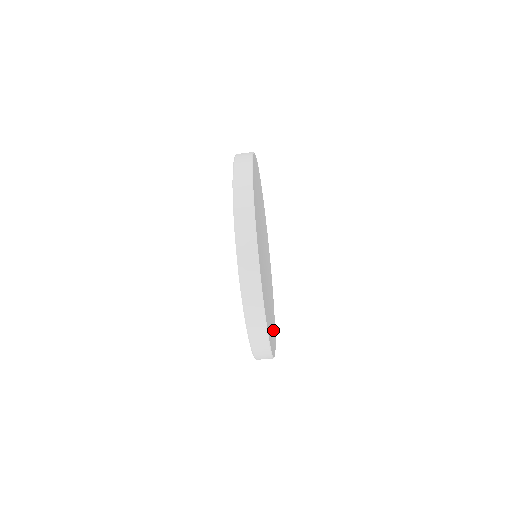
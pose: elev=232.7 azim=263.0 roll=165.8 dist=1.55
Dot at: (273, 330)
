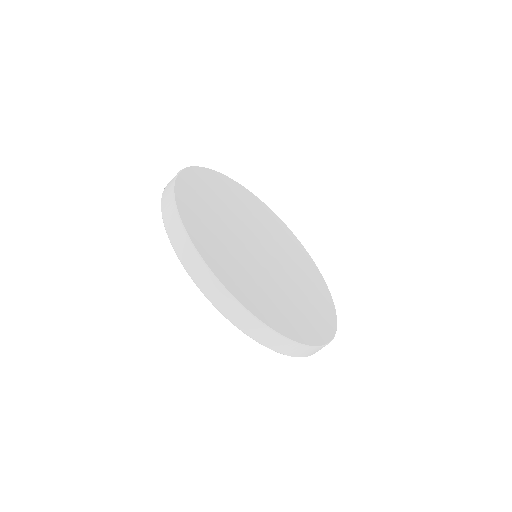
Dot at: (322, 316)
